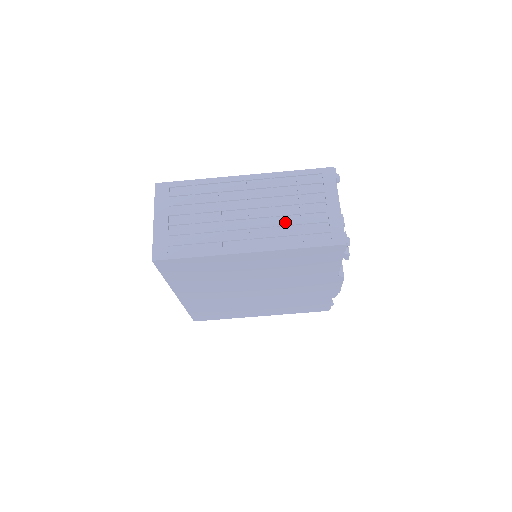
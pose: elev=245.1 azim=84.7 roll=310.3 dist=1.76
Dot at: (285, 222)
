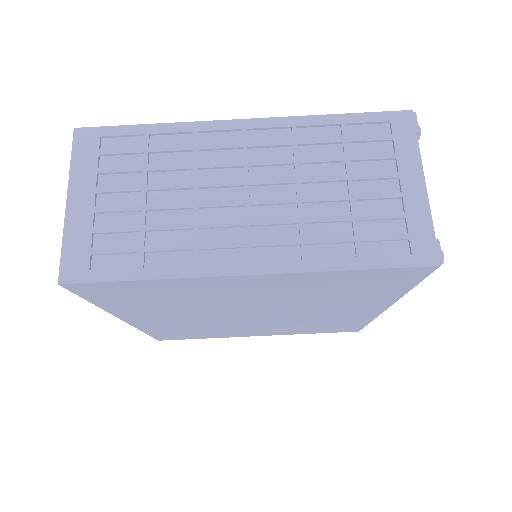
Dot at: (320, 215)
